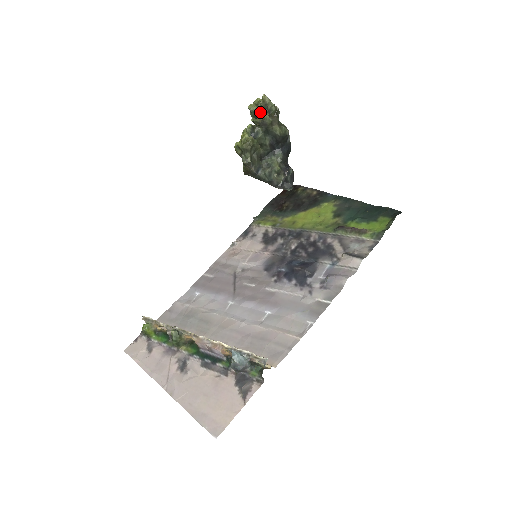
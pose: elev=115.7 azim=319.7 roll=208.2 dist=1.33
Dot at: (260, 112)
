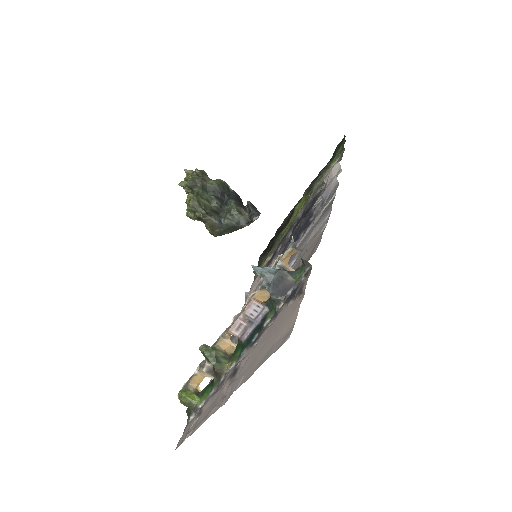
Dot at: occluded
